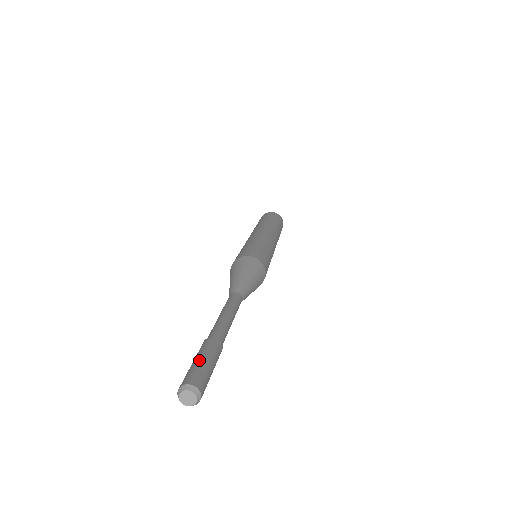
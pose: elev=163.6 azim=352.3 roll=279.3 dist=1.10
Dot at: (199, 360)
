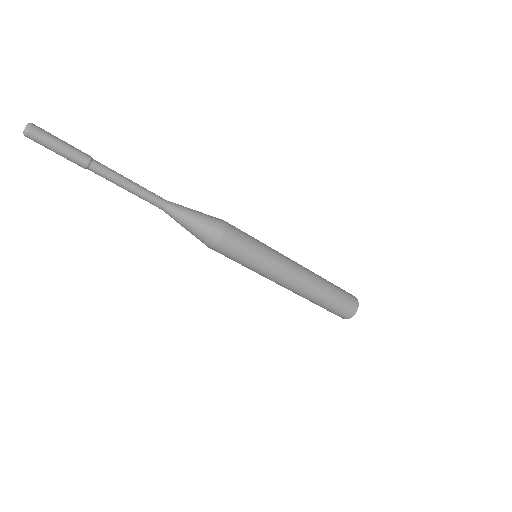
Dot at: (59, 140)
